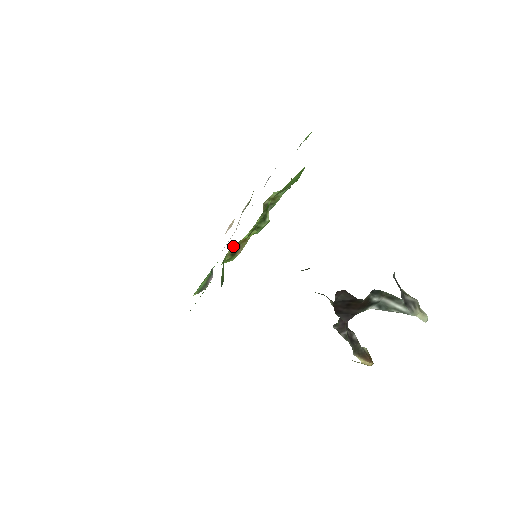
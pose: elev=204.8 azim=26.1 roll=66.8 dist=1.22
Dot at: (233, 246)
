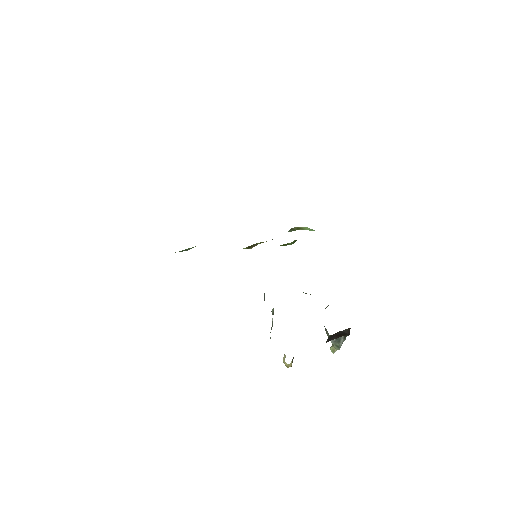
Dot at: (257, 243)
